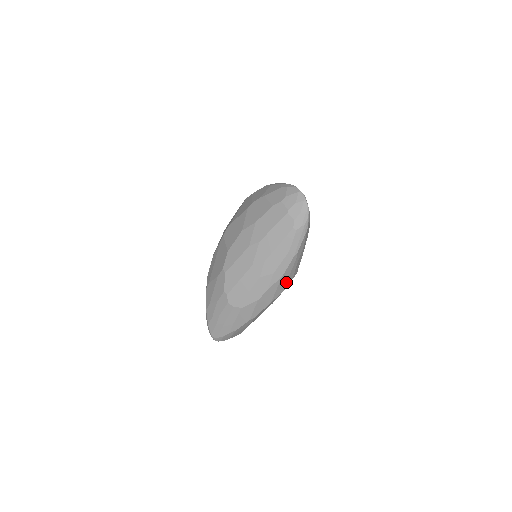
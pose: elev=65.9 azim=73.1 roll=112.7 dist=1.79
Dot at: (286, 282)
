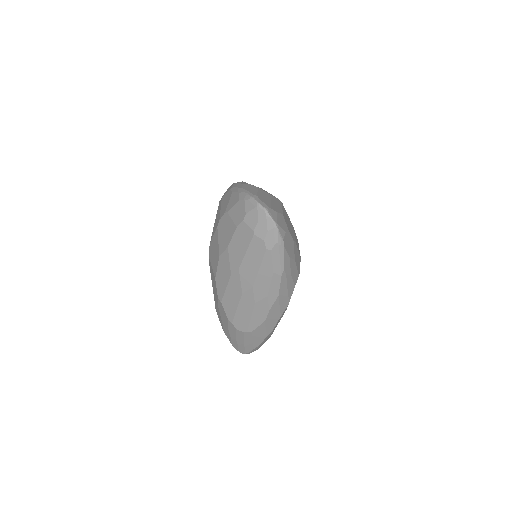
Dot at: (287, 295)
